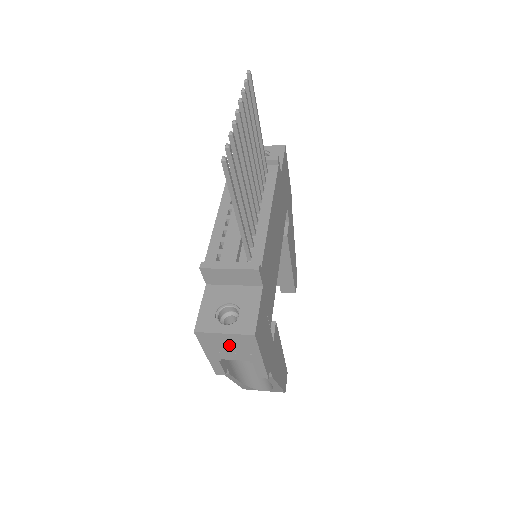
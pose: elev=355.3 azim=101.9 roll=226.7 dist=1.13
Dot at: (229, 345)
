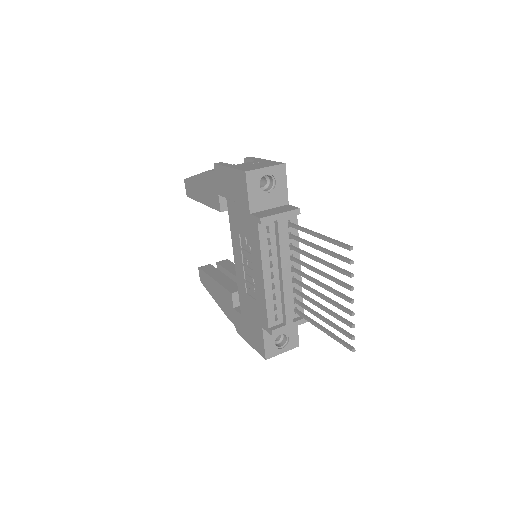
Dot at: occluded
